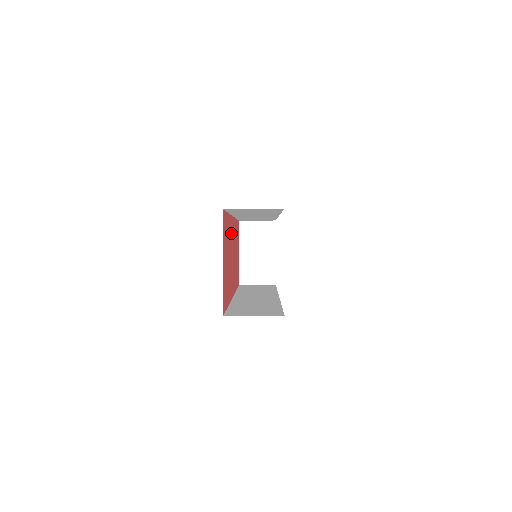
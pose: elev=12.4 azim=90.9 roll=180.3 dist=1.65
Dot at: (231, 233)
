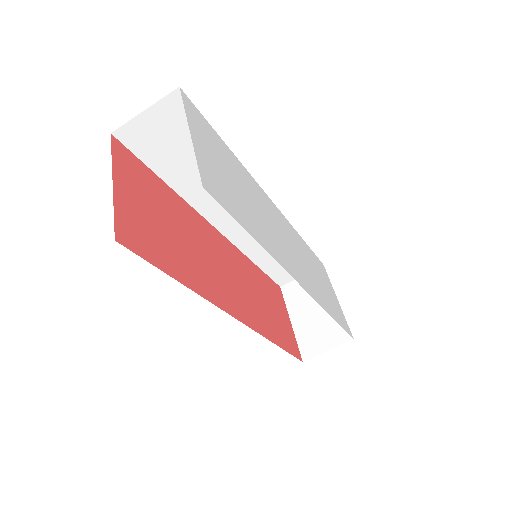
Dot at: (205, 233)
